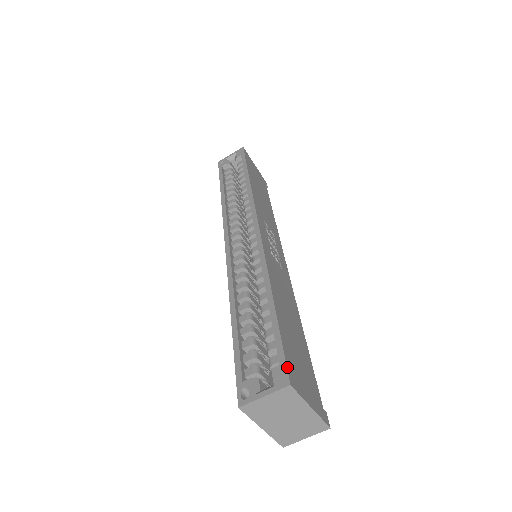
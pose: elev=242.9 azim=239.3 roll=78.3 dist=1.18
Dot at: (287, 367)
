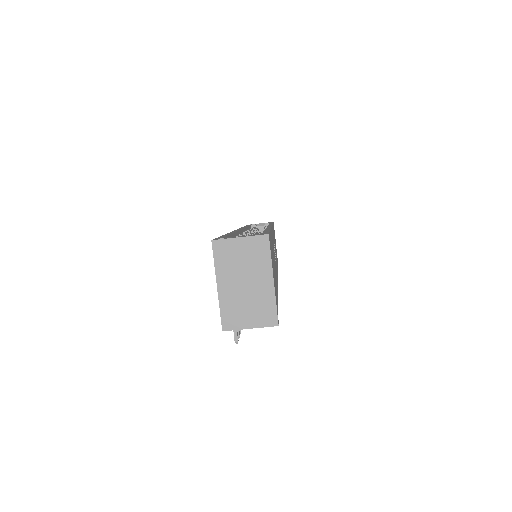
Dot at: (269, 234)
